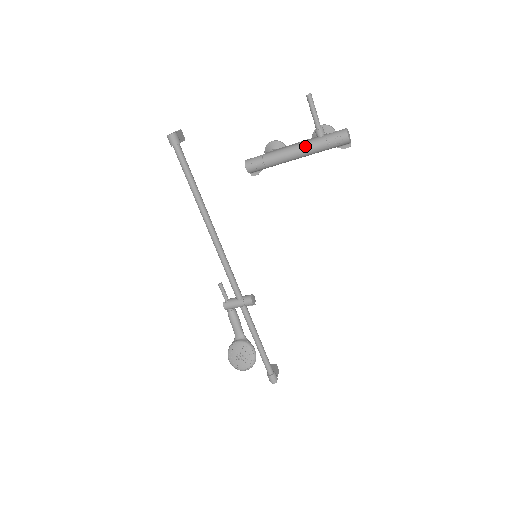
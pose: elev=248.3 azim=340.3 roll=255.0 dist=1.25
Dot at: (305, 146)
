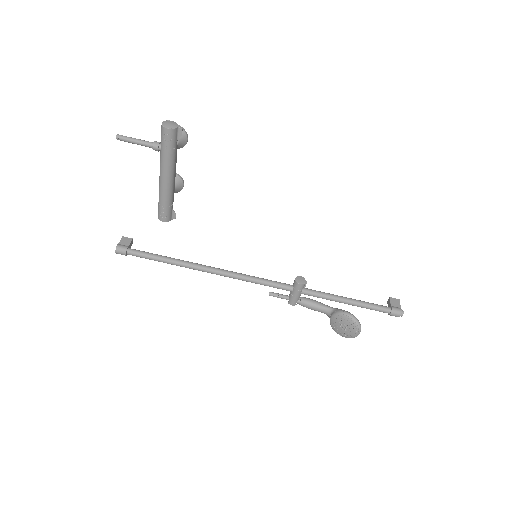
Dot at: (162, 167)
